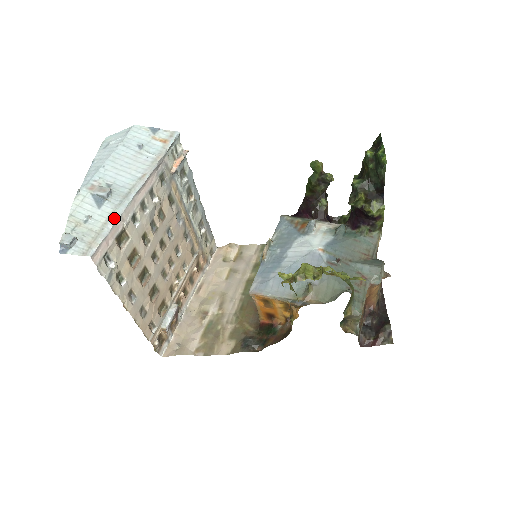
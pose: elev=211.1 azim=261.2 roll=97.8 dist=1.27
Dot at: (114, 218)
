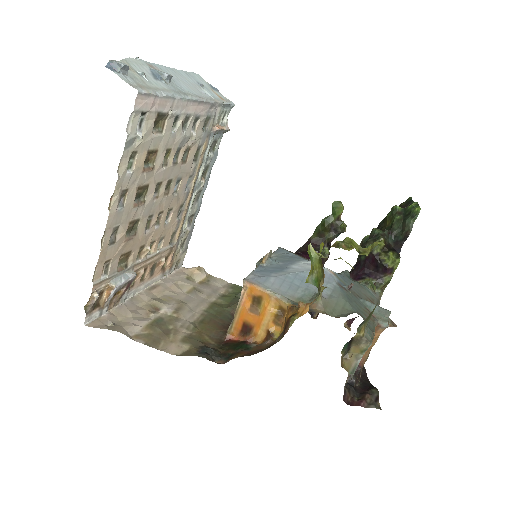
Dot at: (169, 93)
